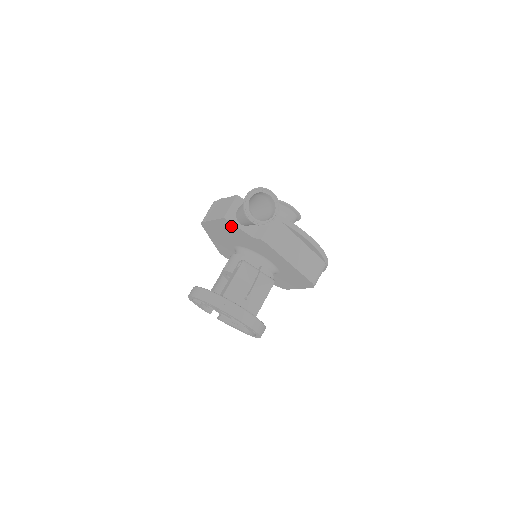
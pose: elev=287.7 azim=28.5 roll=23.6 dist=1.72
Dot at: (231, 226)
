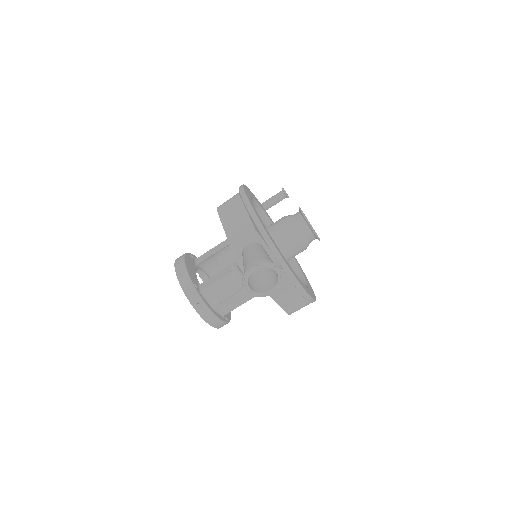
Dot at: occluded
